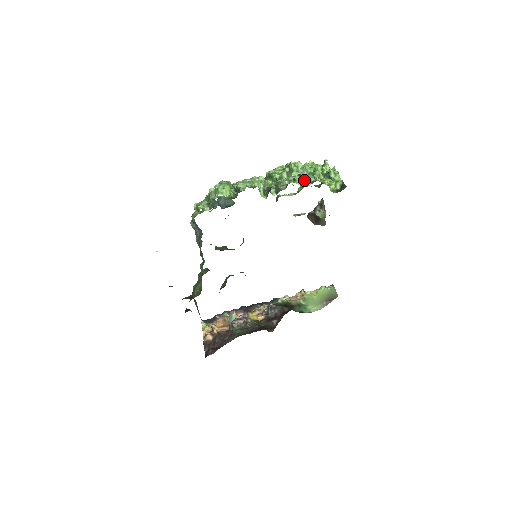
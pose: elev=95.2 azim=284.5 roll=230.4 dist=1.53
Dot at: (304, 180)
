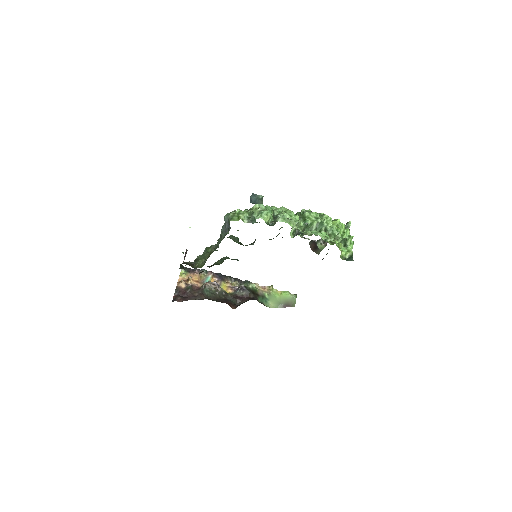
Dot at: (326, 236)
